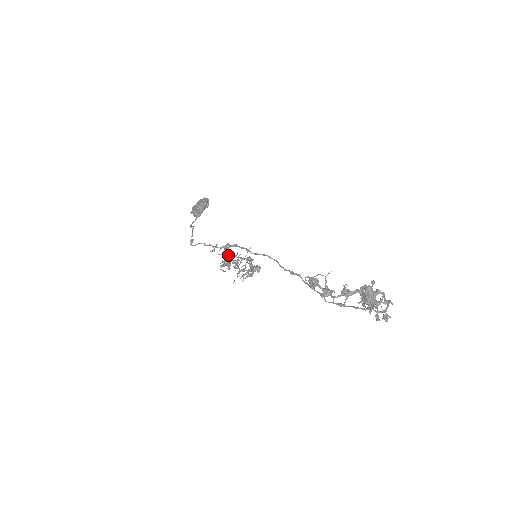
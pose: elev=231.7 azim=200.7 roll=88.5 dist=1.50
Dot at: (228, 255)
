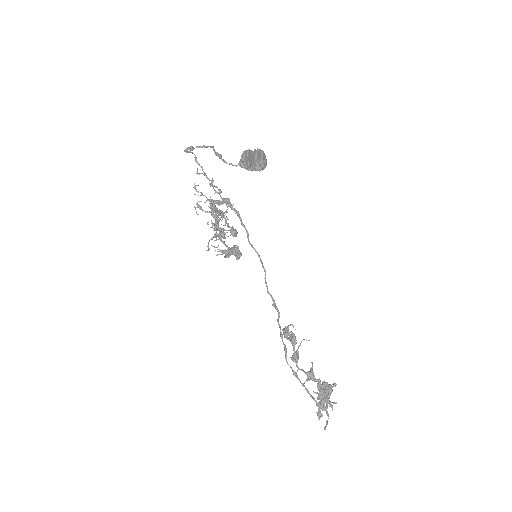
Dot at: (222, 213)
